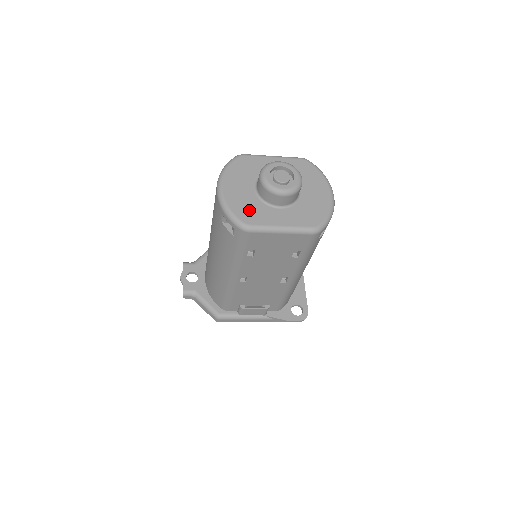
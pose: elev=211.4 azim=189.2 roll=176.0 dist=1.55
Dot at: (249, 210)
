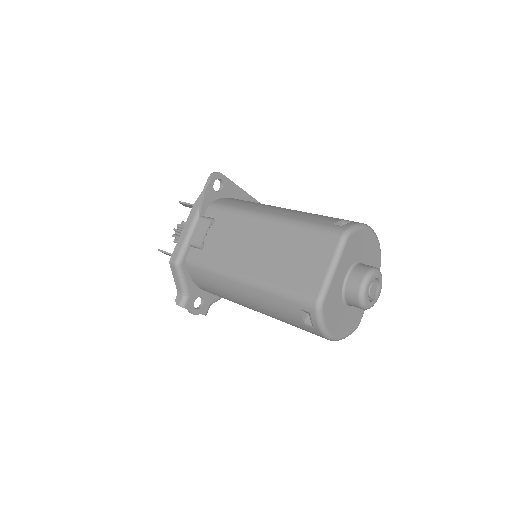
Dot at: (354, 319)
